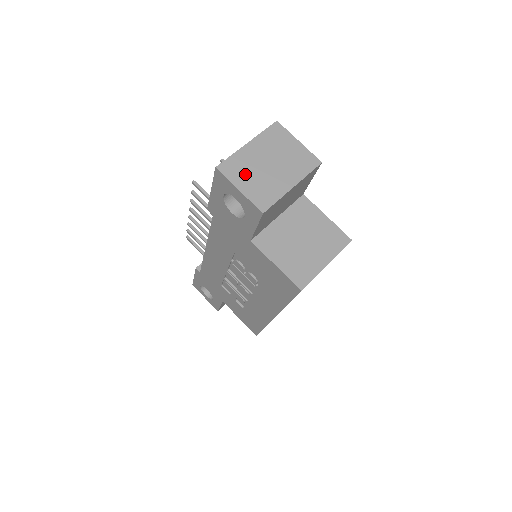
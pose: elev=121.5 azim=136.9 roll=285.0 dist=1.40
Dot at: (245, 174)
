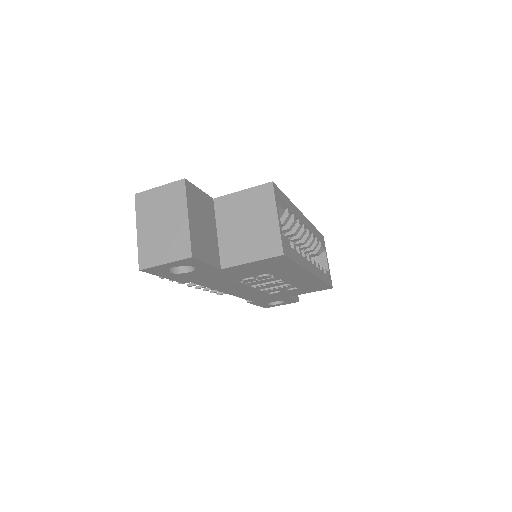
Dot at: (157, 250)
